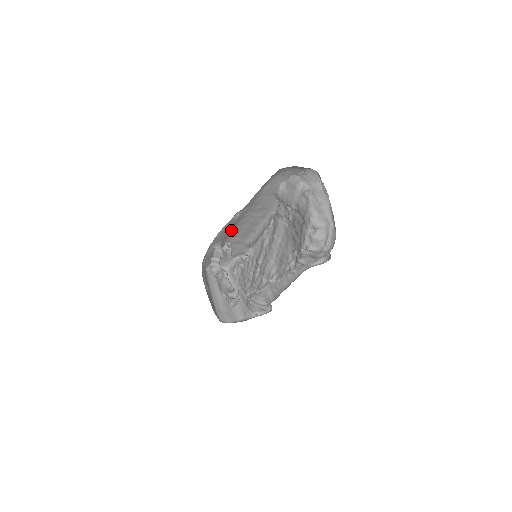
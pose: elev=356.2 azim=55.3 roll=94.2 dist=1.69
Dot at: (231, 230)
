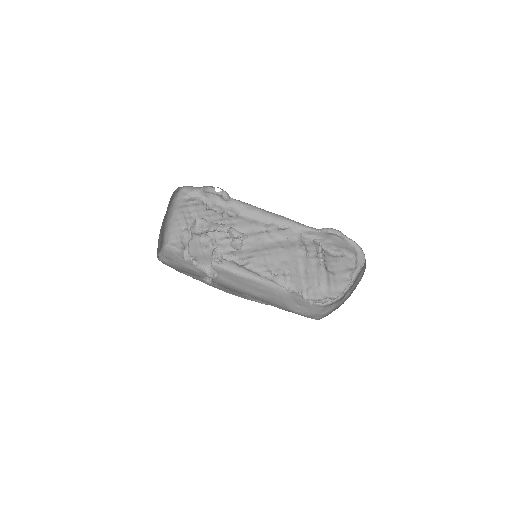
Dot at: occluded
